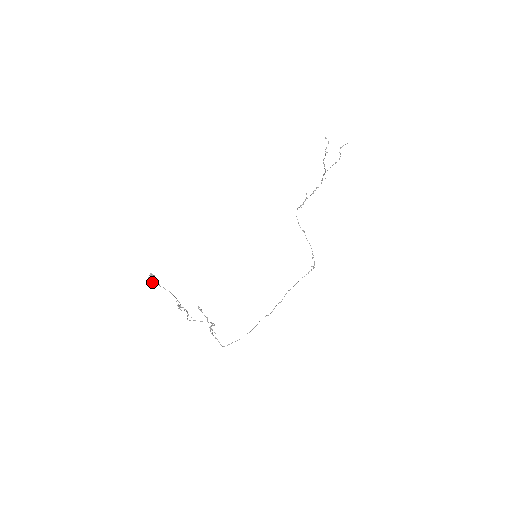
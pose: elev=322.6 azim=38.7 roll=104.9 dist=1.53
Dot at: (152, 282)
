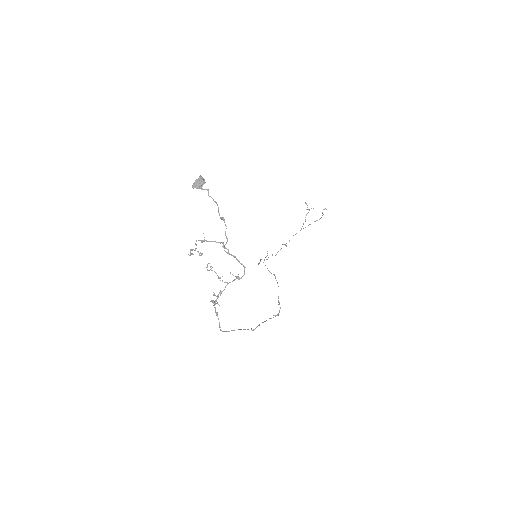
Dot at: (200, 185)
